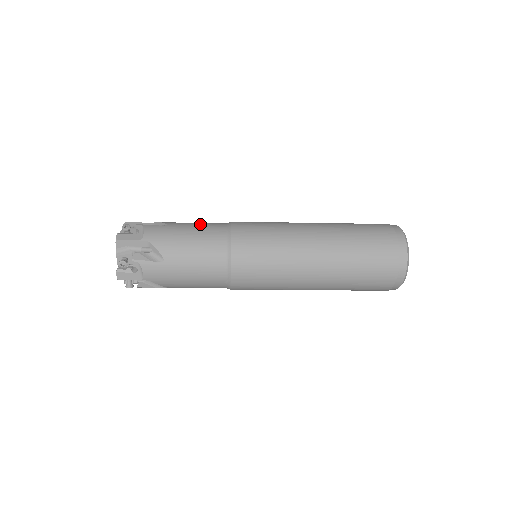
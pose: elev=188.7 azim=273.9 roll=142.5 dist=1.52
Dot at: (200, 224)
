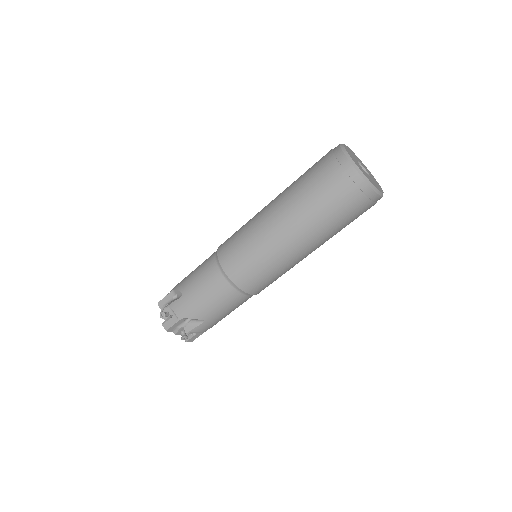
Dot at: occluded
